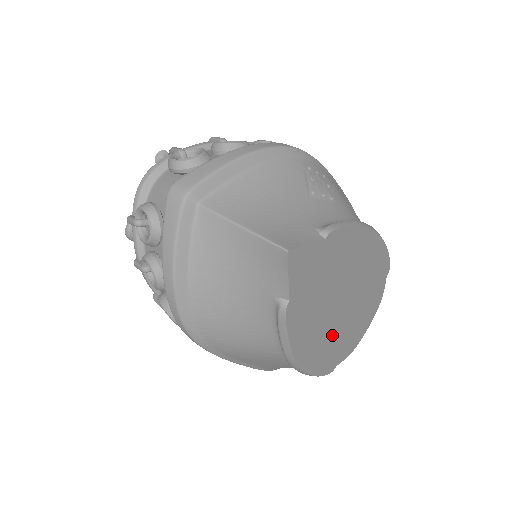
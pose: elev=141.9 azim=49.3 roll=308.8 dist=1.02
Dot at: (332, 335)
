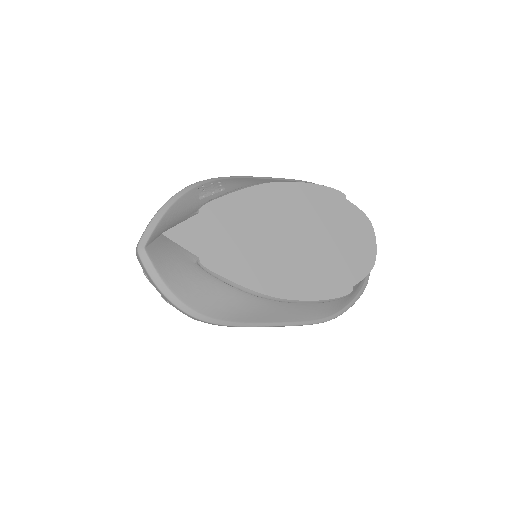
Dot at: (304, 265)
